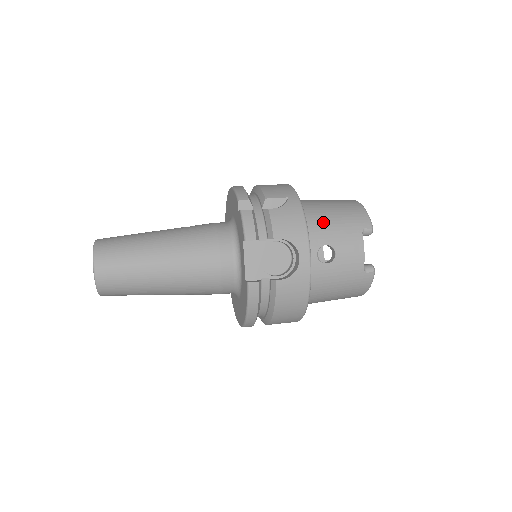
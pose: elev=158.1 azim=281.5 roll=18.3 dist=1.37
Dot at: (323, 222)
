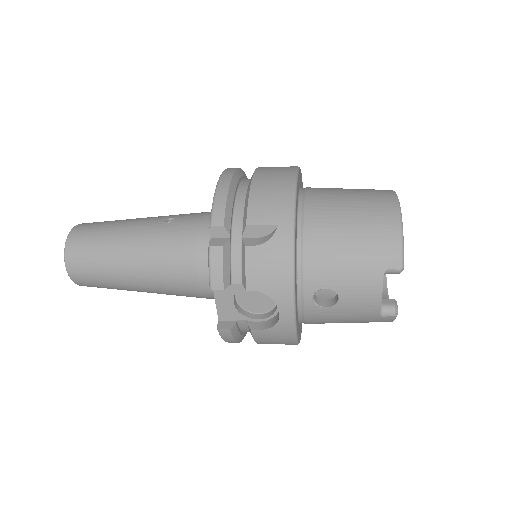
Dot at: (328, 256)
